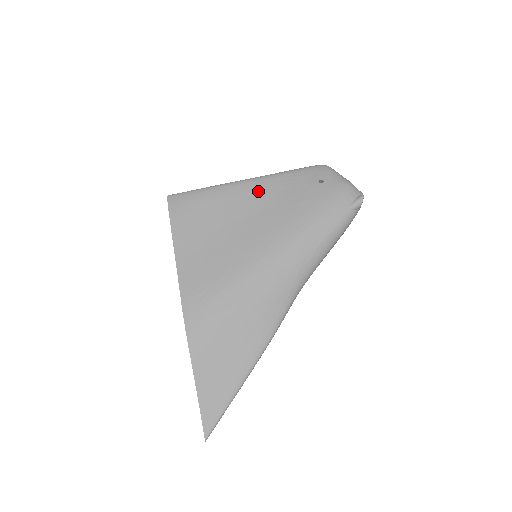
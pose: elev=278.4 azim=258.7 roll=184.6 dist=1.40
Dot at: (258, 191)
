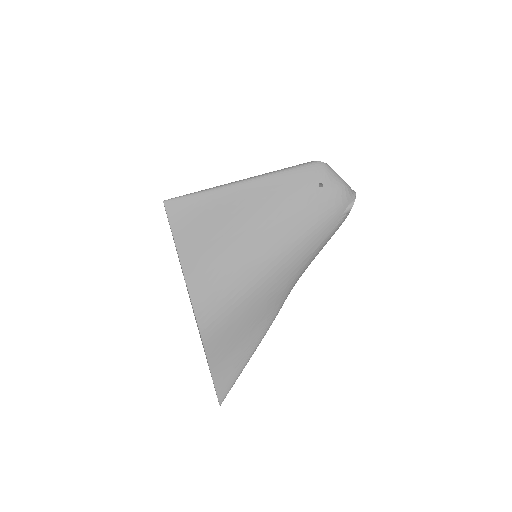
Dot at: (259, 195)
